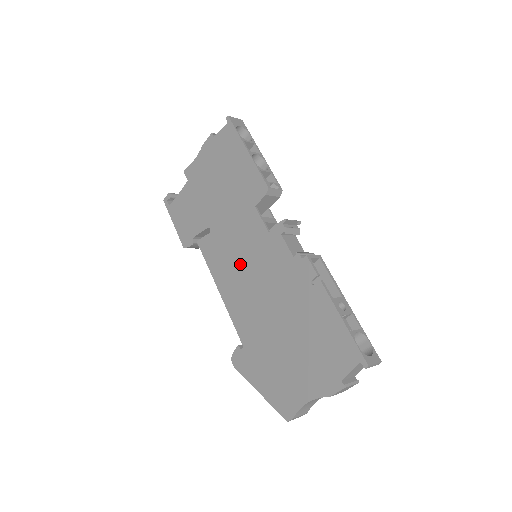
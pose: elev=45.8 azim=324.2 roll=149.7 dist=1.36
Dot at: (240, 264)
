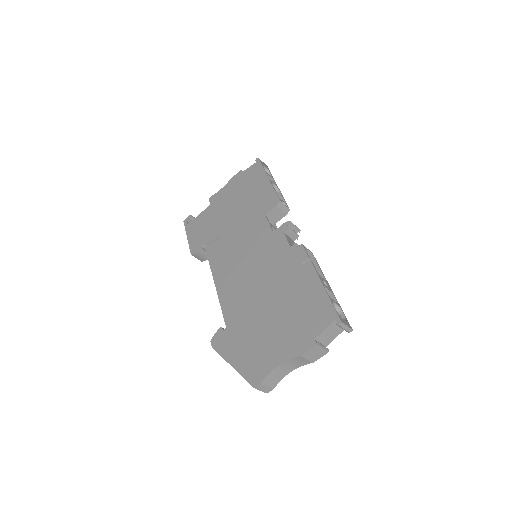
Dot at: (241, 259)
